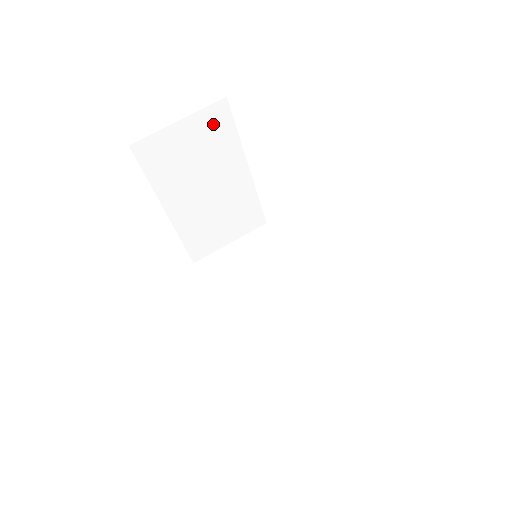
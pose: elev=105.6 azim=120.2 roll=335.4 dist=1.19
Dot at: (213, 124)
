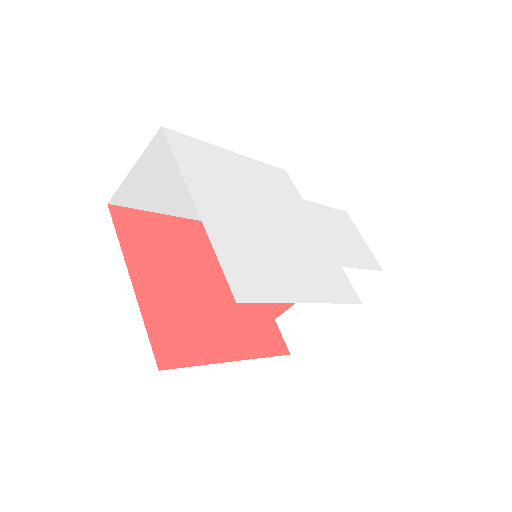
Dot at: occluded
